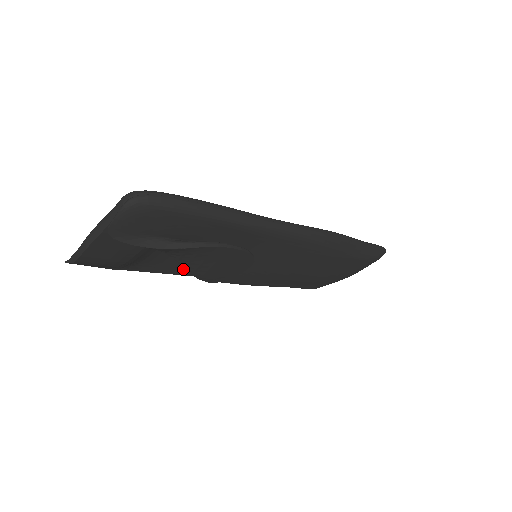
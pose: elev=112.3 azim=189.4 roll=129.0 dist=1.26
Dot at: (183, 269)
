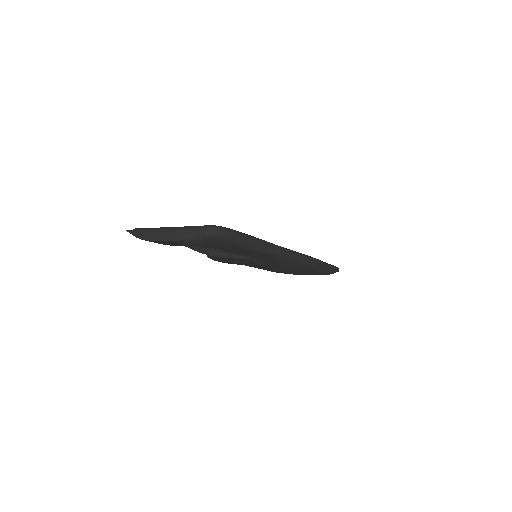
Dot at: occluded
